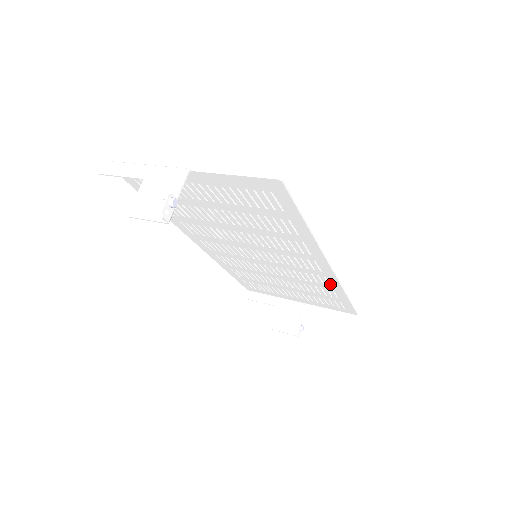
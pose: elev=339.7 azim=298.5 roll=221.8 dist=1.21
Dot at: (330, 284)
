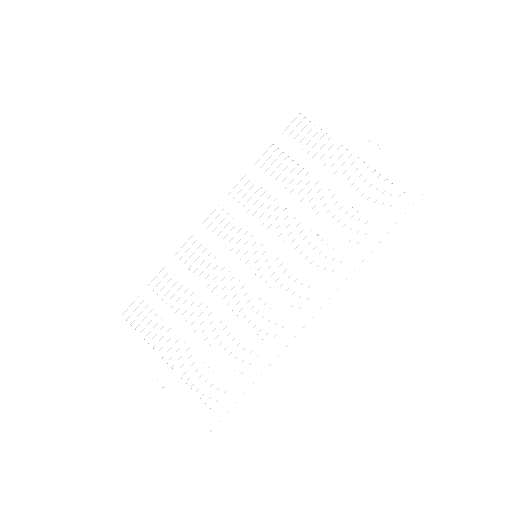
Dot at: (343, 263)
